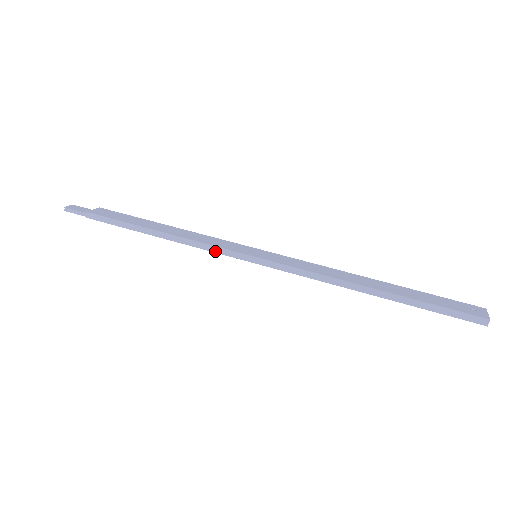
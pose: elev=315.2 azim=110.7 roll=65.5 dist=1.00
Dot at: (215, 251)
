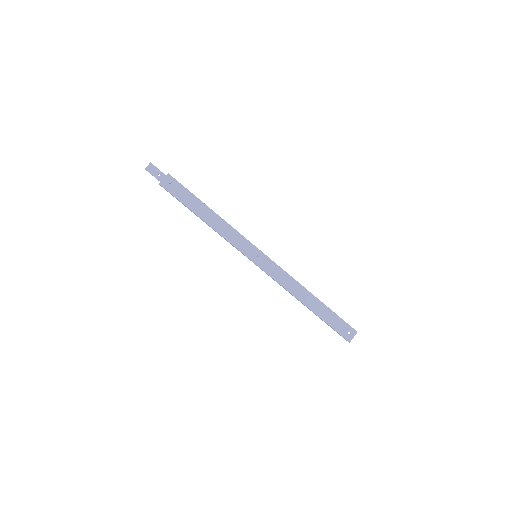
Dot at: (233, 246)
